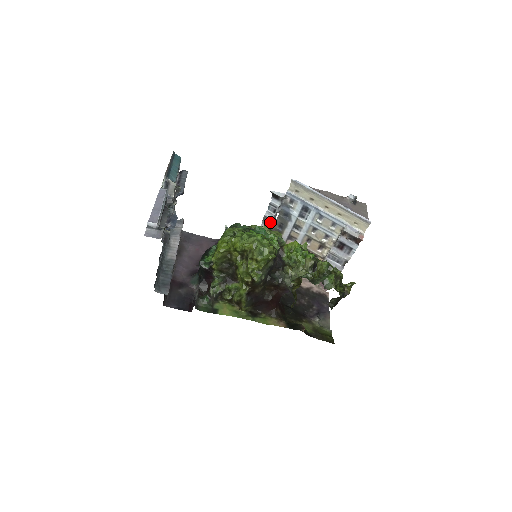
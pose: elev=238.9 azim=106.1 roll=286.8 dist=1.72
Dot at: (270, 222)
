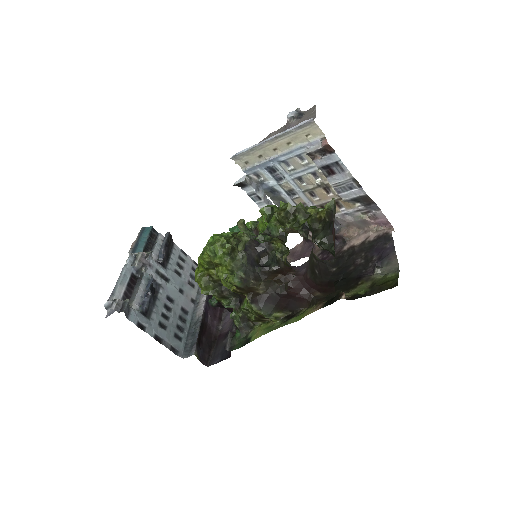
Dot at: occluded
